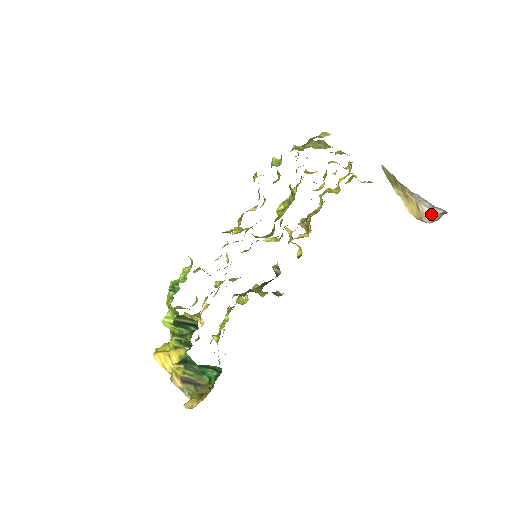
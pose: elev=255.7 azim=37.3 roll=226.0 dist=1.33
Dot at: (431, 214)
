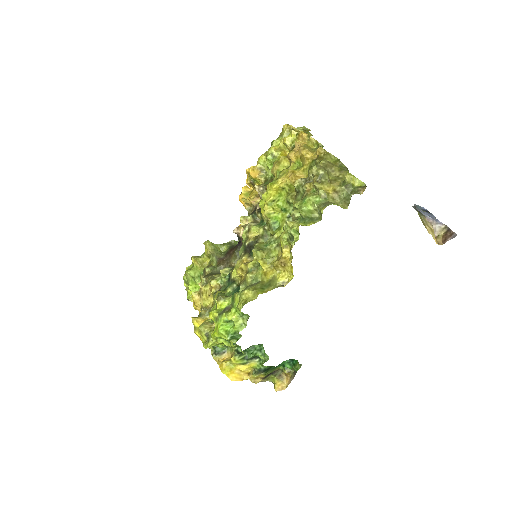
Dot at: (437, 229)
